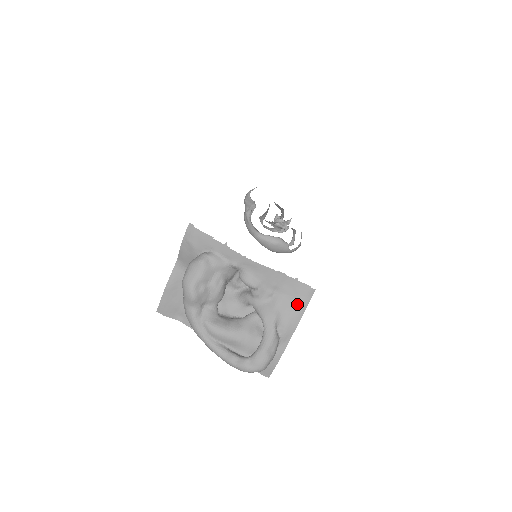
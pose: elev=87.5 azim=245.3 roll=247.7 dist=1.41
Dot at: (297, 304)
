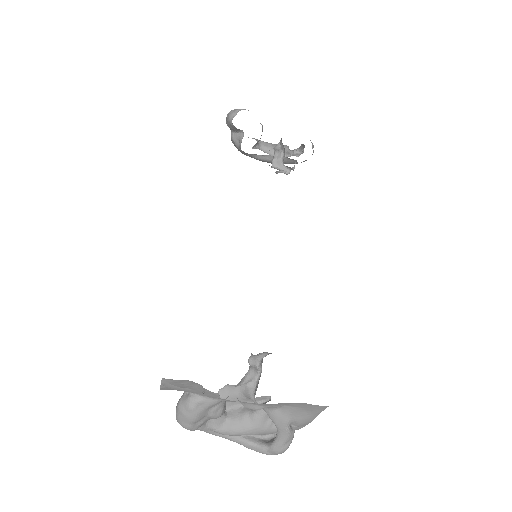
Dot at: (310, 412)
